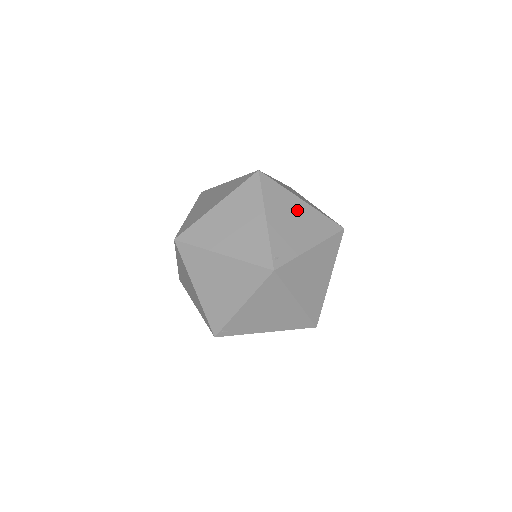
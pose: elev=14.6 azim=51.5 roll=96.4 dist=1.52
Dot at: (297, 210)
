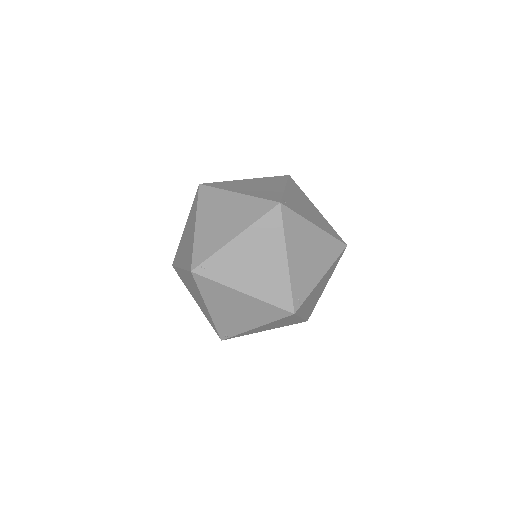
Dot at: occluded
